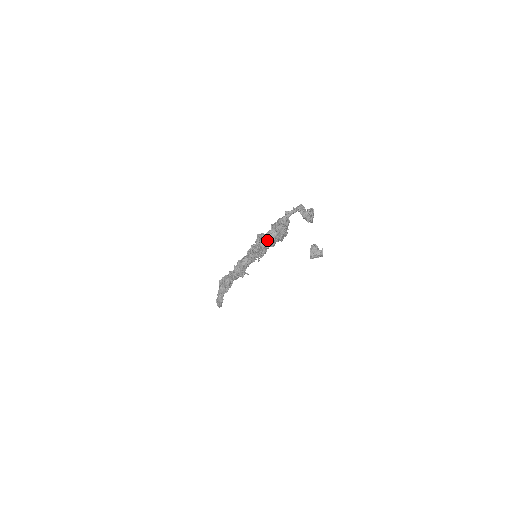
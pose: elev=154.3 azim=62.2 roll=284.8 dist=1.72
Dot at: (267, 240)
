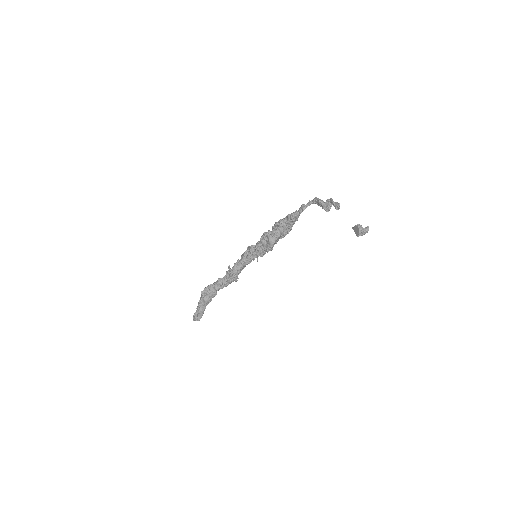
Dot at: (277, 236)
